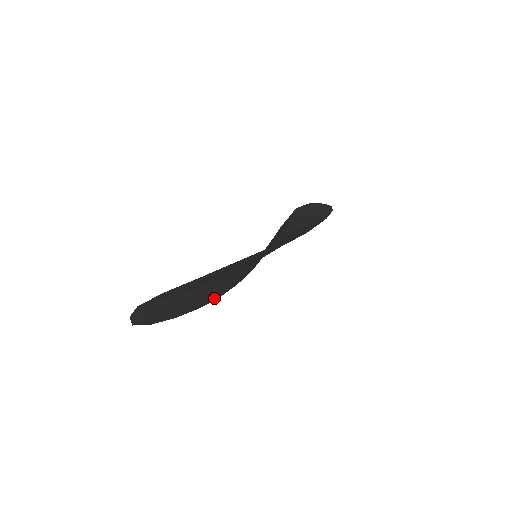
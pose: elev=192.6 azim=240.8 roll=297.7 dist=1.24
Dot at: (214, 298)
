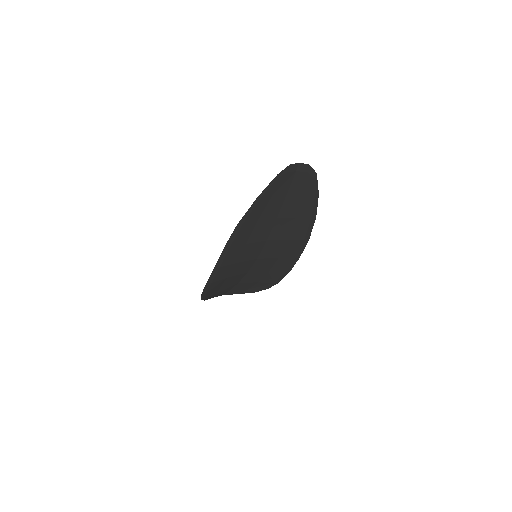
Dot at: (226, 256)
